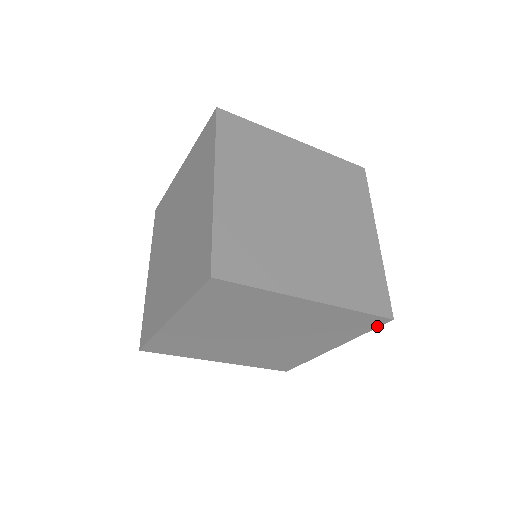
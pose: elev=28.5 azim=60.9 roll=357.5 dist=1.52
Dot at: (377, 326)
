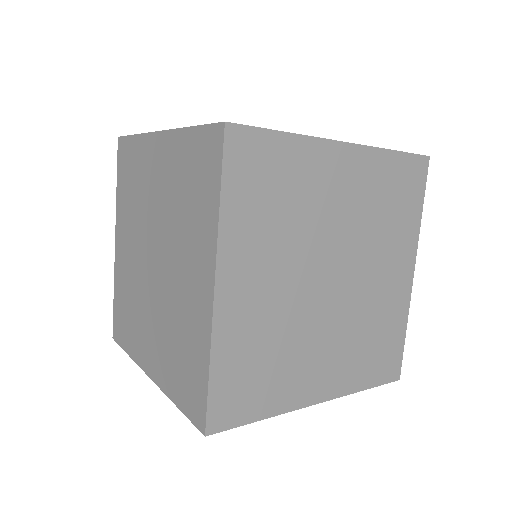
Dot at: occluded
